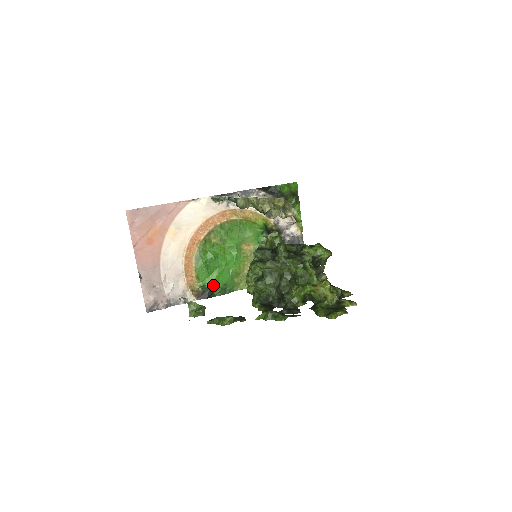
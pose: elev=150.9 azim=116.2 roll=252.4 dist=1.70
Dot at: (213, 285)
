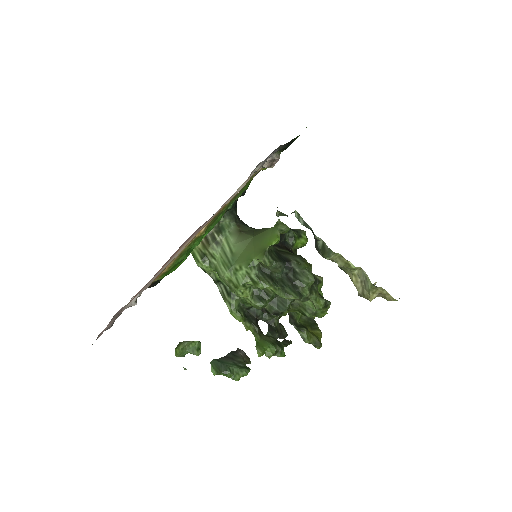
Dot at: (172, 271)
